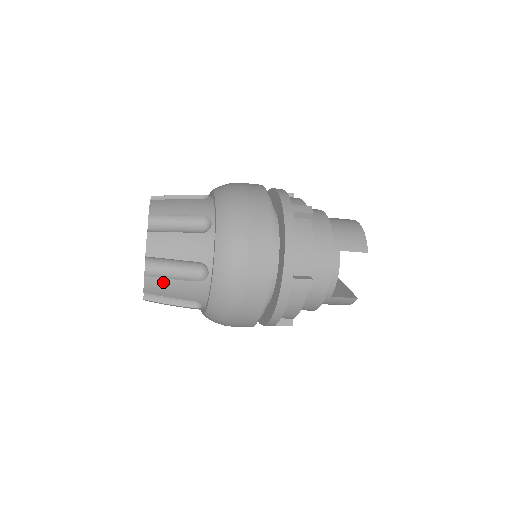
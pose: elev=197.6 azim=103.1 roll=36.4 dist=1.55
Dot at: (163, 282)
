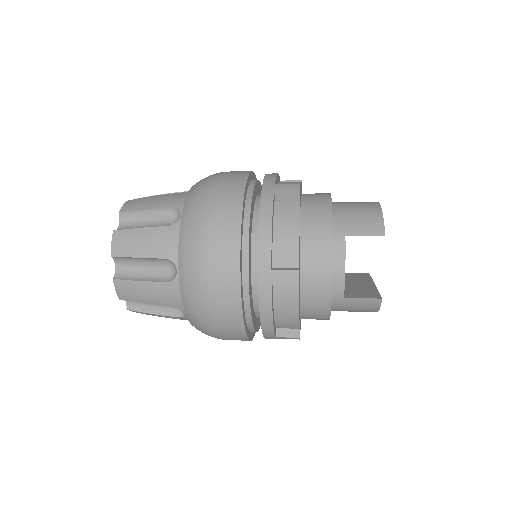
Dot at: (132, 285)
